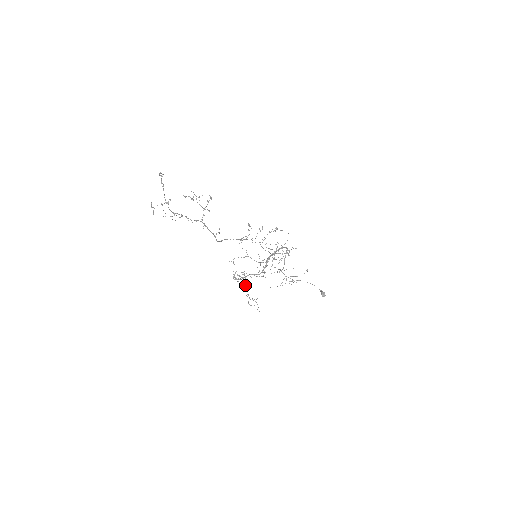
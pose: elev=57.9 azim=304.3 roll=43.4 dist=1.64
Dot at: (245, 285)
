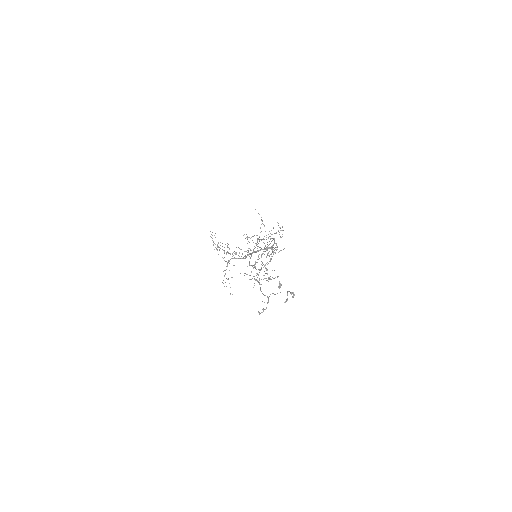
Dot at: (227, 265)
